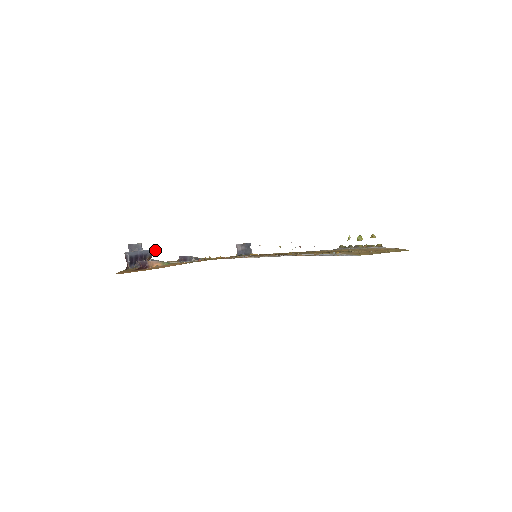
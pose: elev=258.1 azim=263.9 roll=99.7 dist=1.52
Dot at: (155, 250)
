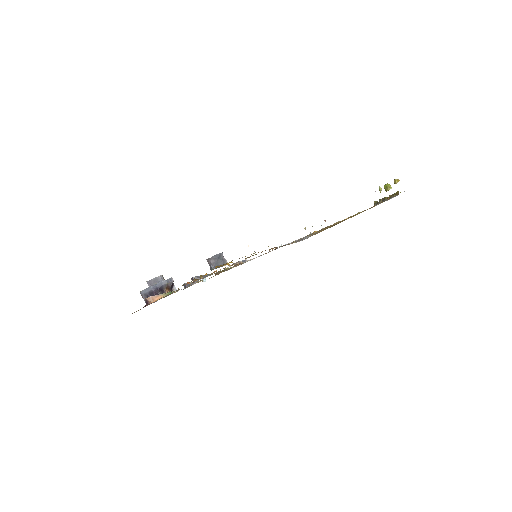
Dot at: (170, 279)
